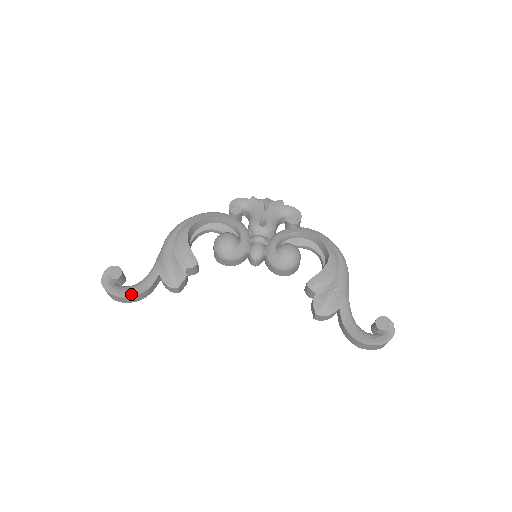
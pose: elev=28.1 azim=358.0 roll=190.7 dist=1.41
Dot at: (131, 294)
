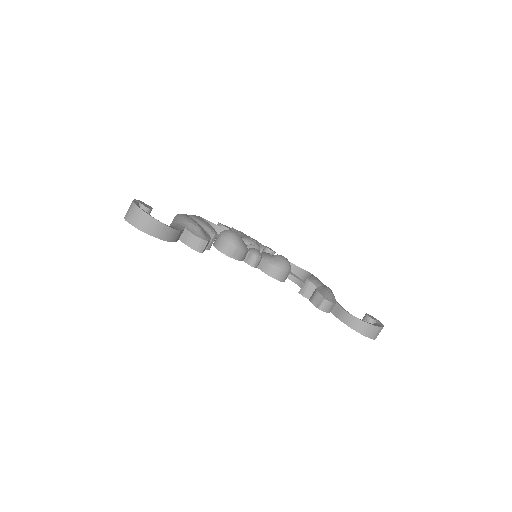
Dot at: (167, 225)
